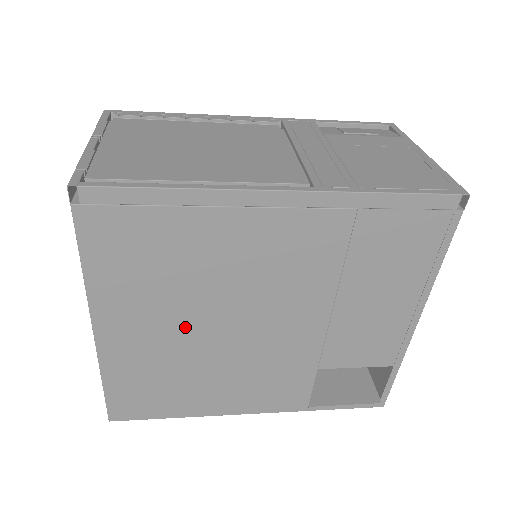
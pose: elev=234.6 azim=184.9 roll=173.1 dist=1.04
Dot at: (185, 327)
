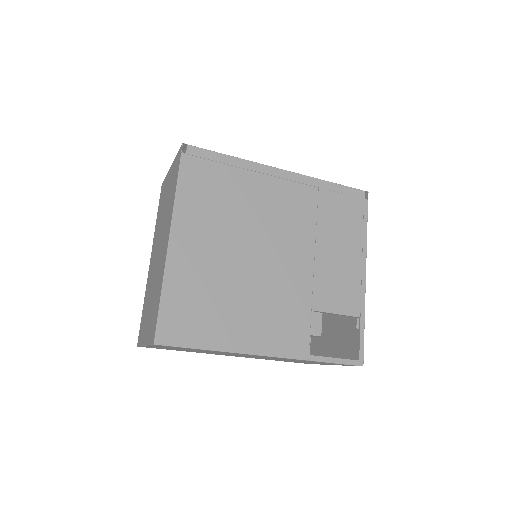
Dot at: (227, 250)
